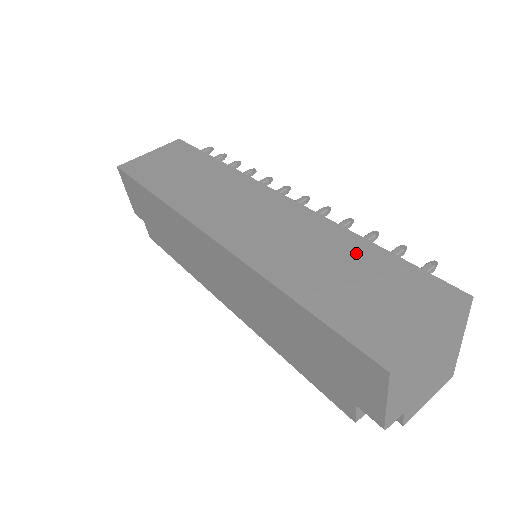
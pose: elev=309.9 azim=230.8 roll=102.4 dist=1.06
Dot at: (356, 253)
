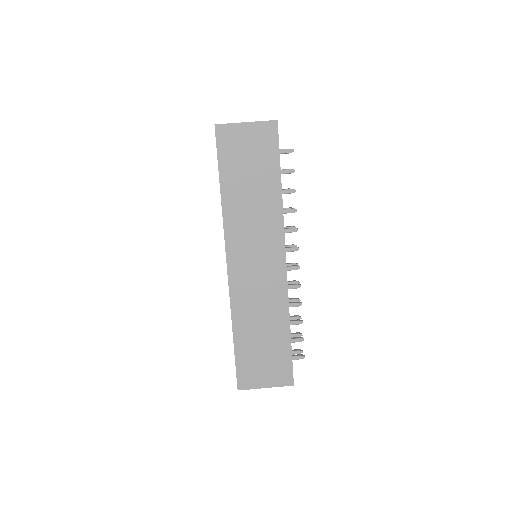
Dot at: (278, 333)
